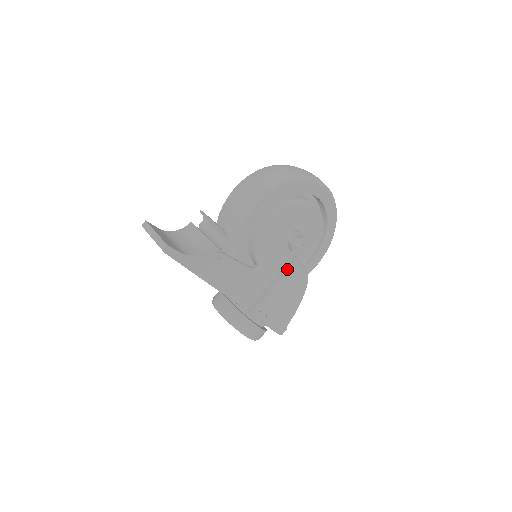
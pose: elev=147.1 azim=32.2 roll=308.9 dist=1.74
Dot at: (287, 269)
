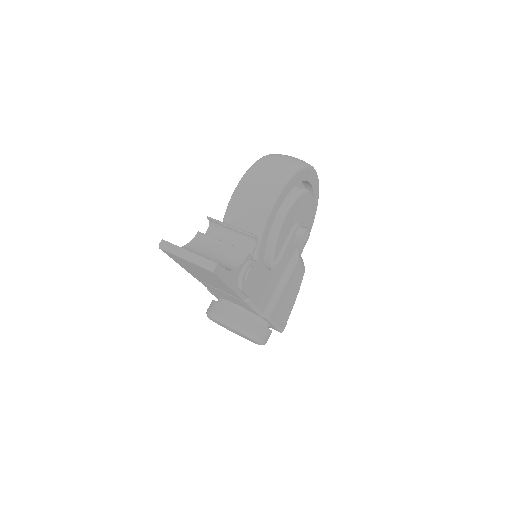
Dot at: (294, 263)
